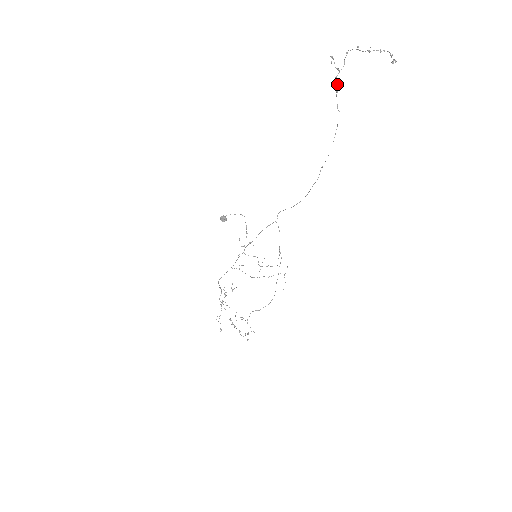
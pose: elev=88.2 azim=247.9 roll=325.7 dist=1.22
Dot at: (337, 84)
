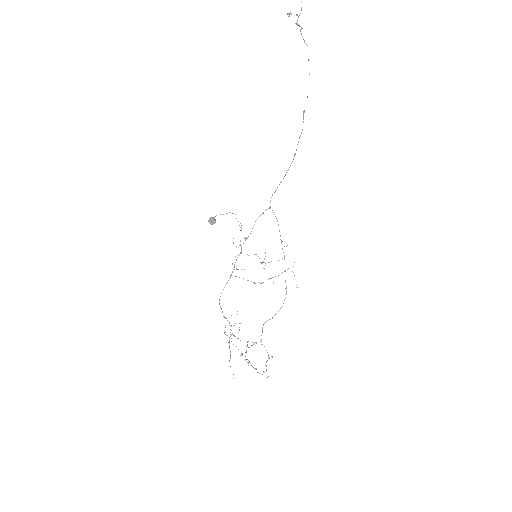
Dot at: (299, 25)
